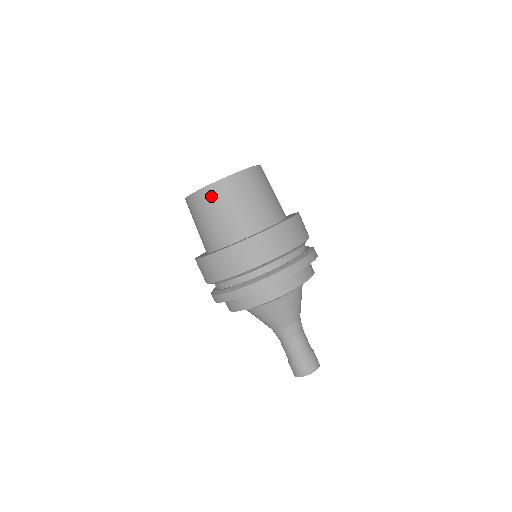
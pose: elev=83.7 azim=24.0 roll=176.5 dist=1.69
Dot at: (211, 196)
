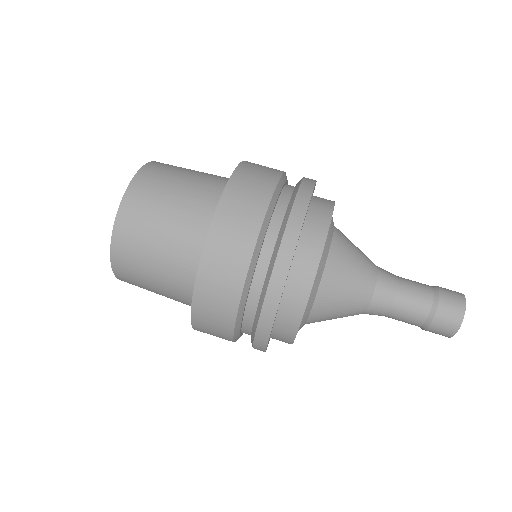
Dot at: (125, 261)
